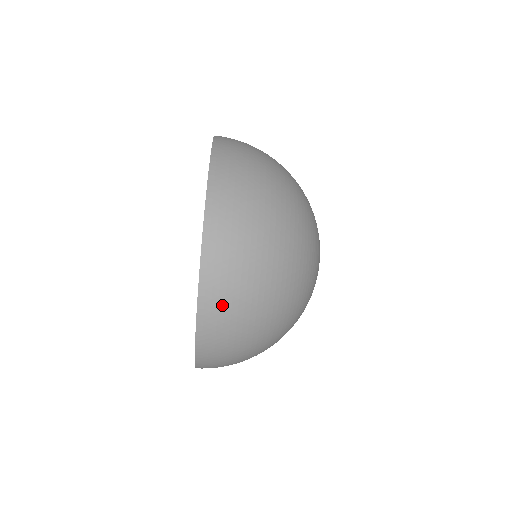
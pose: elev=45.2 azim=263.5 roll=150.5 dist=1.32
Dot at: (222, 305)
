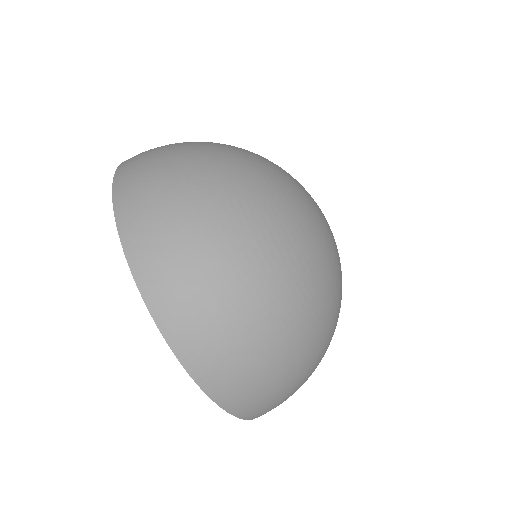
Dot at: (259, 403)
